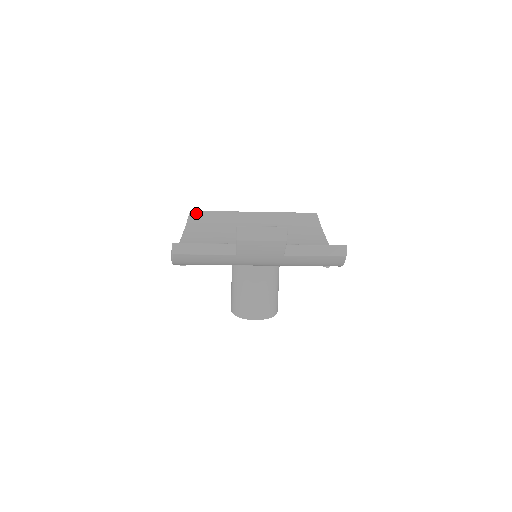
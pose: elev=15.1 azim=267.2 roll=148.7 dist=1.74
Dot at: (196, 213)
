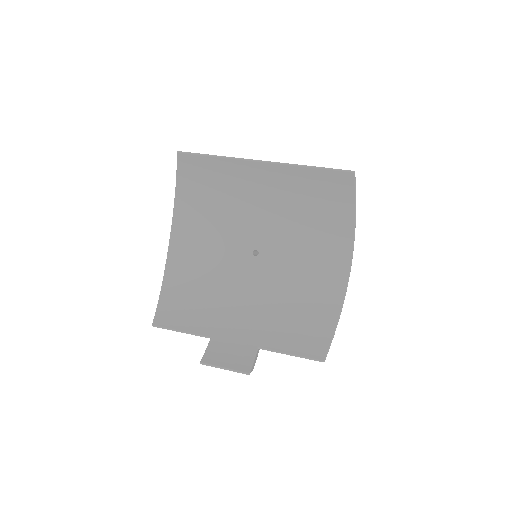
Dot at: (185, 157)
